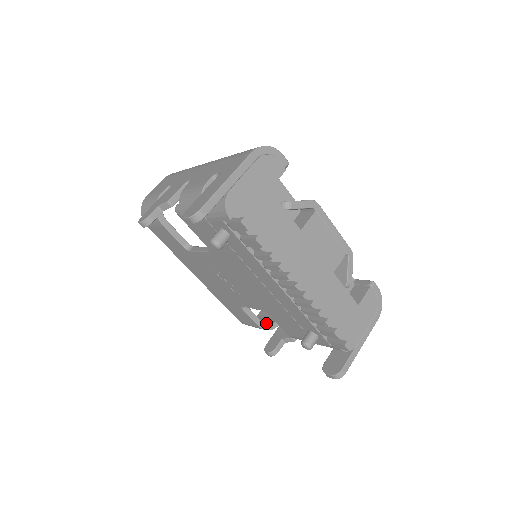
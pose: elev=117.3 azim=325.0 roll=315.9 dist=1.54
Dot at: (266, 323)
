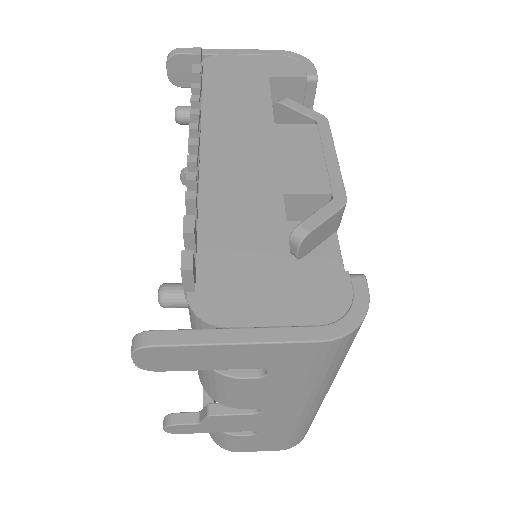
Dot at: occluded
